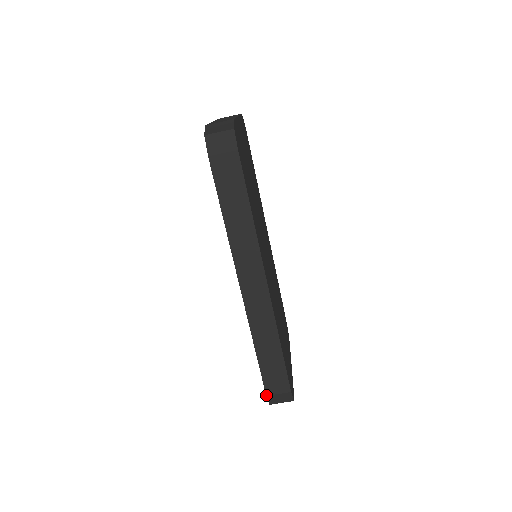
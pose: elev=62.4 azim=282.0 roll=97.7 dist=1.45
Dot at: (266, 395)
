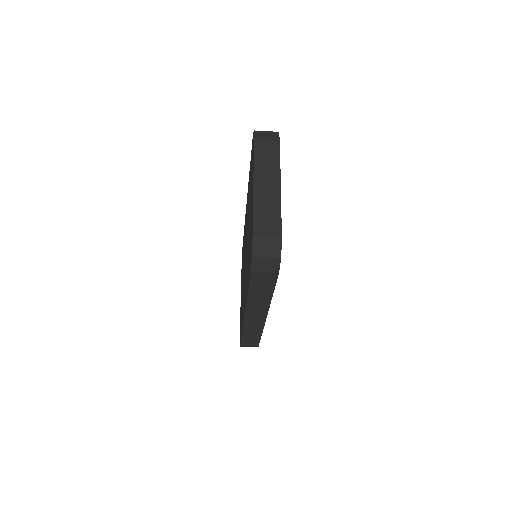
Dot at: (240, 346)
